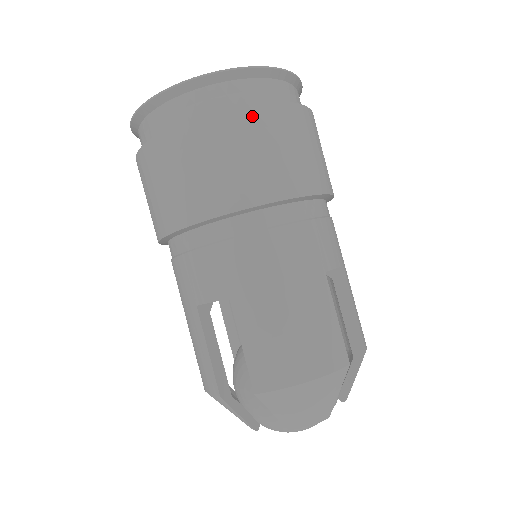
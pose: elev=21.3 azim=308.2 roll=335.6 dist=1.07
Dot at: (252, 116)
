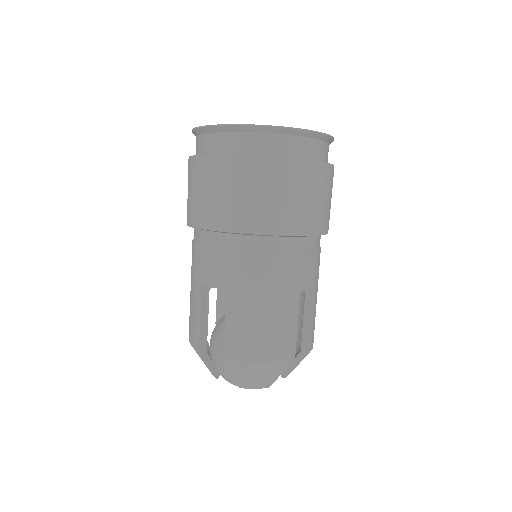
Dot at: (285, 168)
